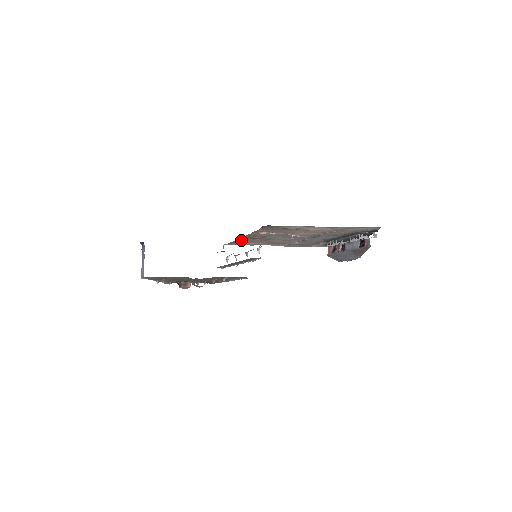
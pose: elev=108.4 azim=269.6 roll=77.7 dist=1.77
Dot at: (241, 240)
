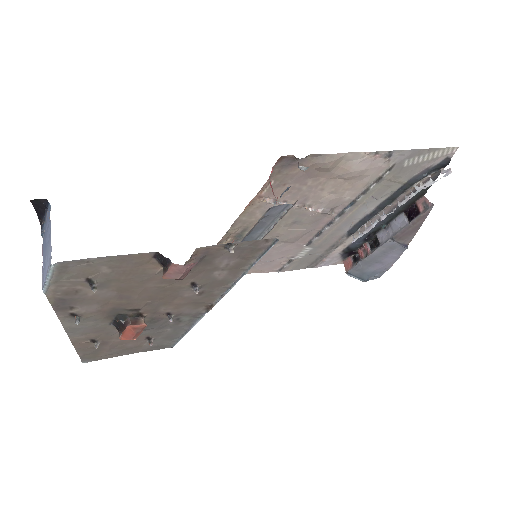
Dot at: occluded
